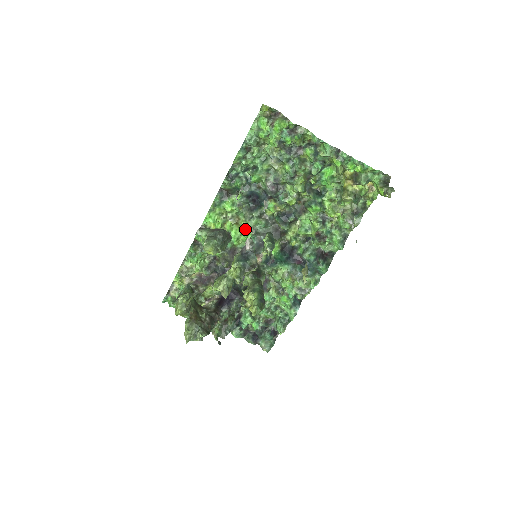
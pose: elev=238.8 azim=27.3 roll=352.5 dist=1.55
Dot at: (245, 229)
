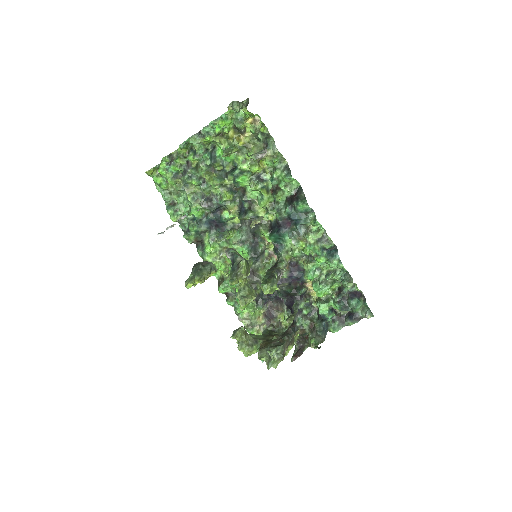
Dot at: occluded
